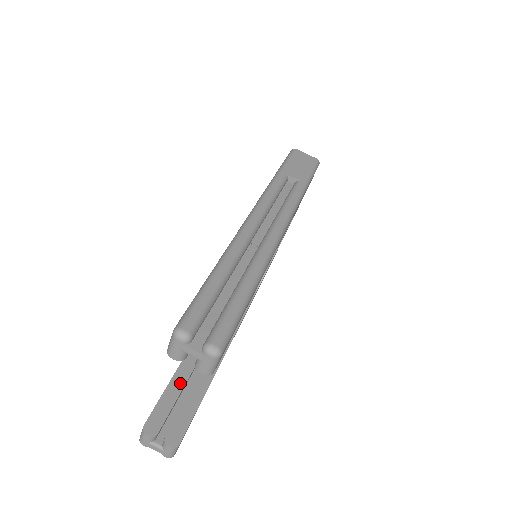
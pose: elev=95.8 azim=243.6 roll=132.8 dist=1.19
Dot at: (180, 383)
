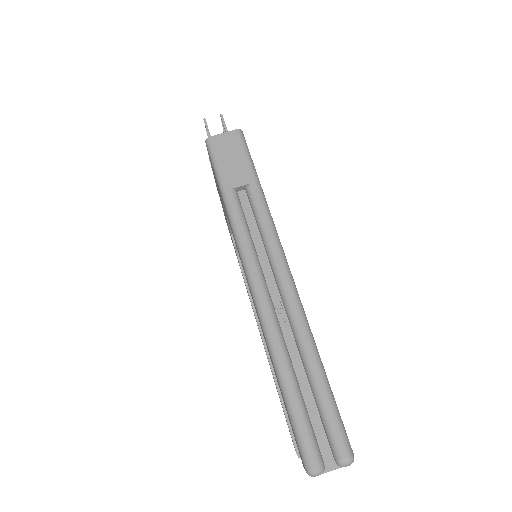
Dot at: occluded
